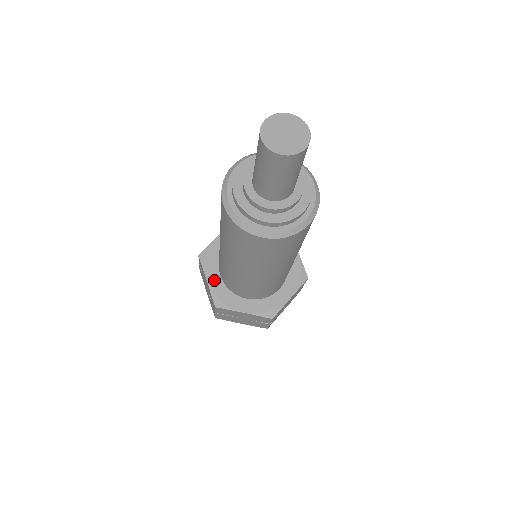
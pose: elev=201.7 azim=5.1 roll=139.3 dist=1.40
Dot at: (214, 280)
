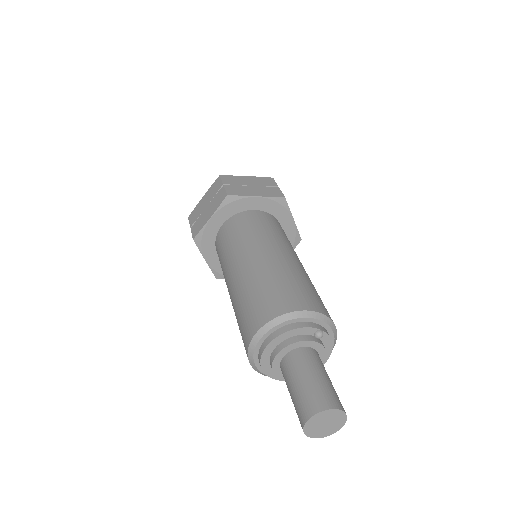
Dot at: (213, 259)
